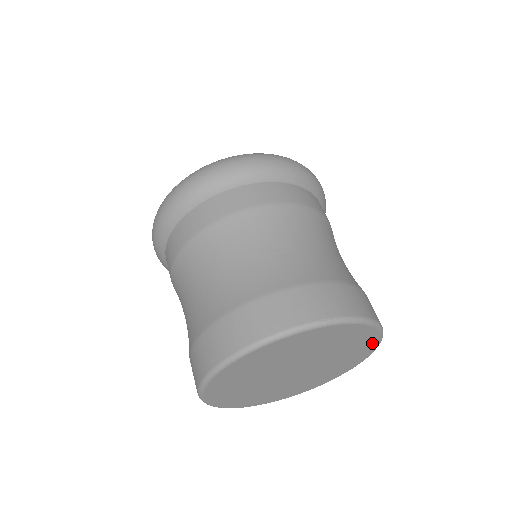
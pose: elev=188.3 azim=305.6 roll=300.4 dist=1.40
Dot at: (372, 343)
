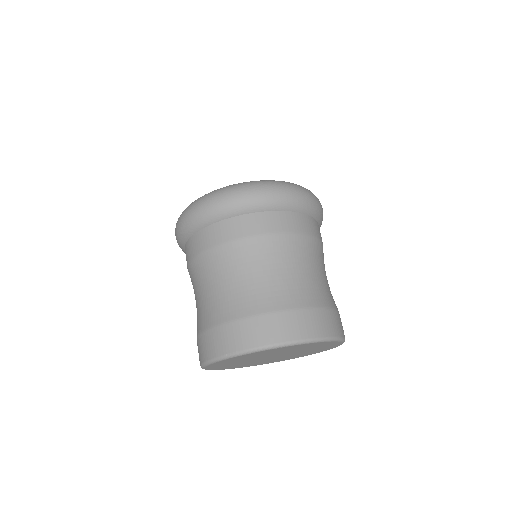
Dot at: (318, 352)
